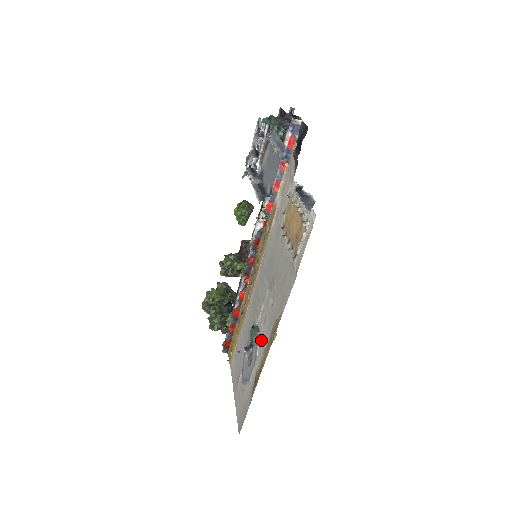
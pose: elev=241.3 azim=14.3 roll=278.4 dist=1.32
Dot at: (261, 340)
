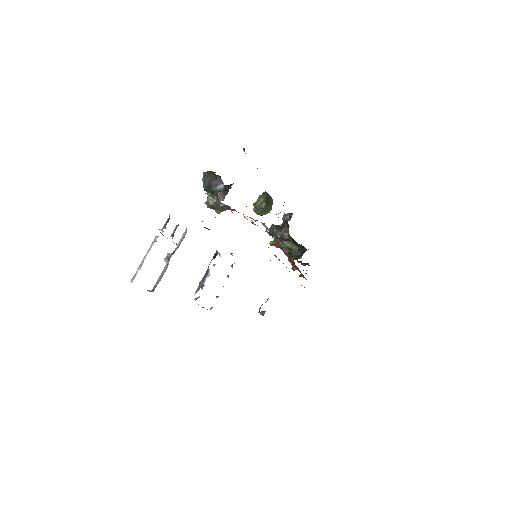
Dot at: occluded
